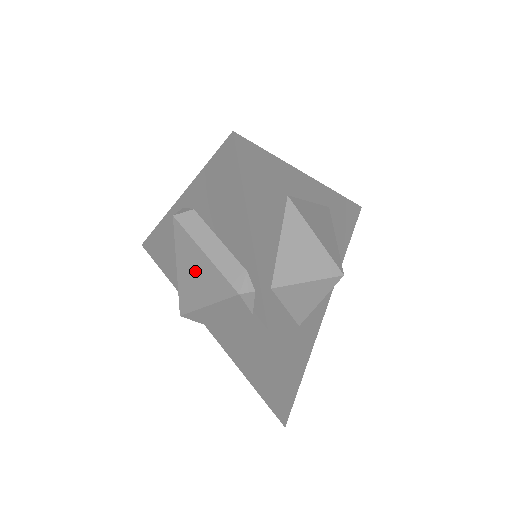
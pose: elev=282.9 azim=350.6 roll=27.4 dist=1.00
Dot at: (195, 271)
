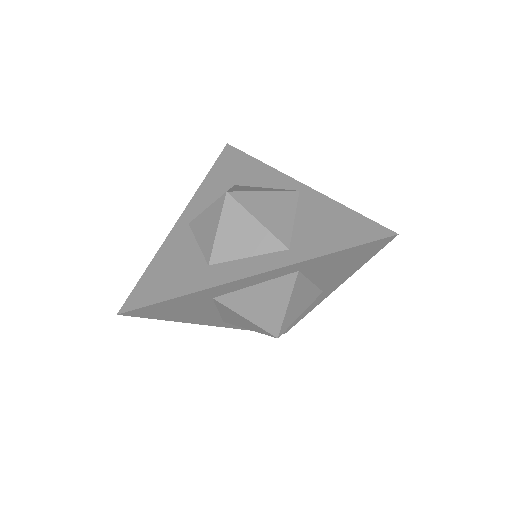
Dot at: occluded
